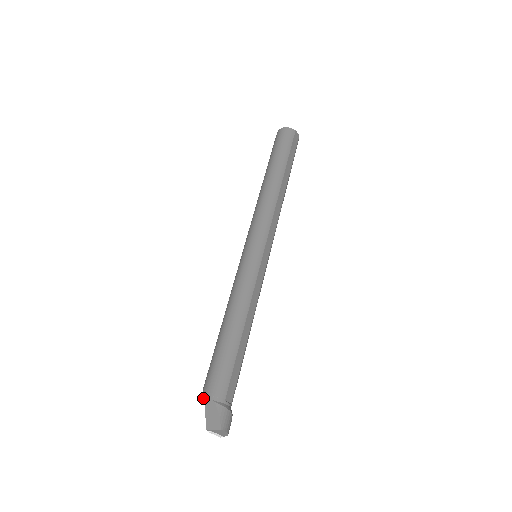
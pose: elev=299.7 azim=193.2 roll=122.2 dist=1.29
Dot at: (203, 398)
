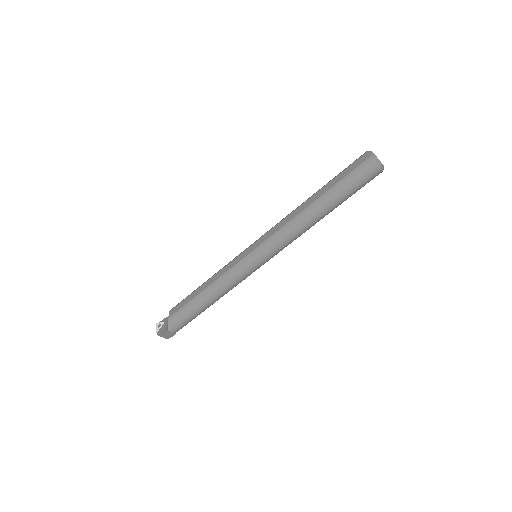
Dot at: (168, 331)
